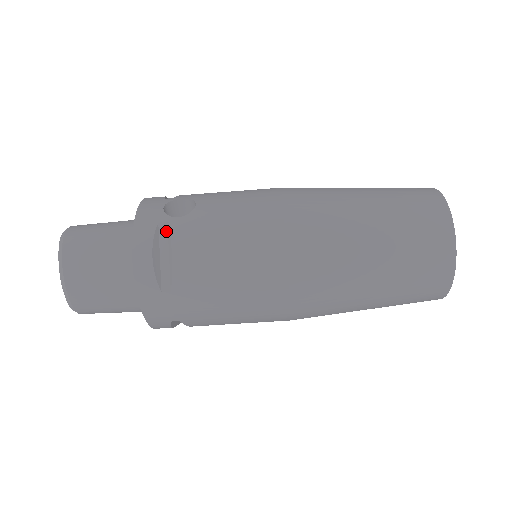
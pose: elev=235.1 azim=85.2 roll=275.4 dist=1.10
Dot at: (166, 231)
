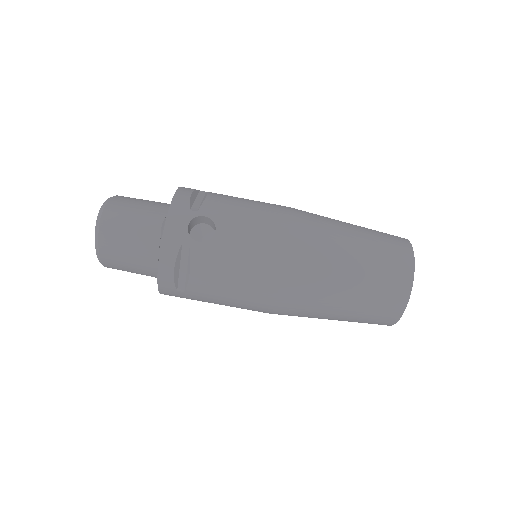
Dot at: (188, 251)
